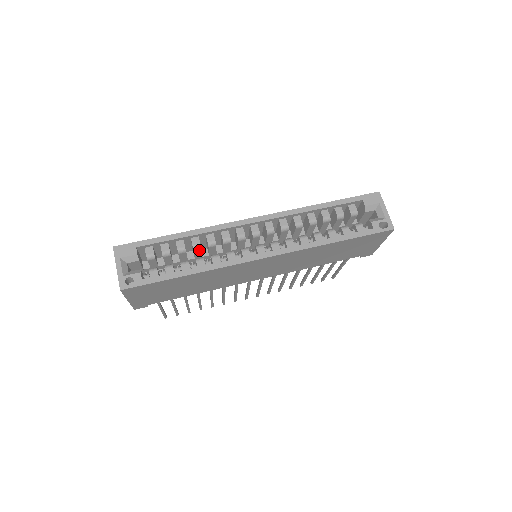
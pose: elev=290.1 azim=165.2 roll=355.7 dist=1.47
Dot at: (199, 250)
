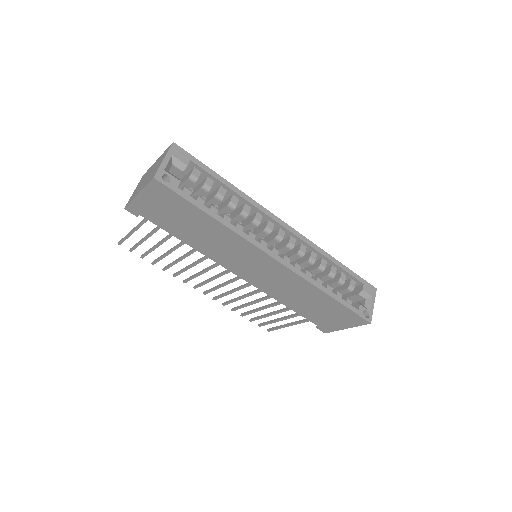
Dot at: (230, 209)
